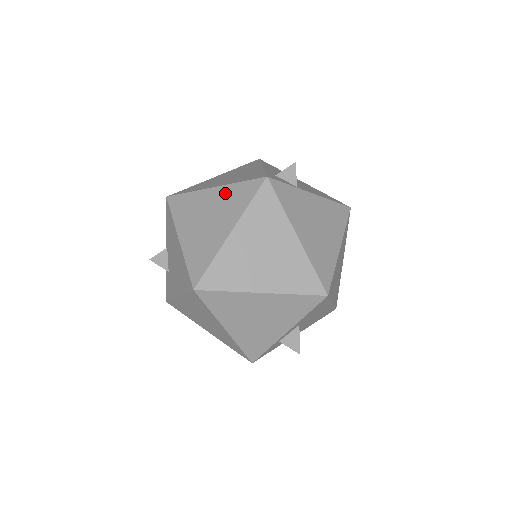
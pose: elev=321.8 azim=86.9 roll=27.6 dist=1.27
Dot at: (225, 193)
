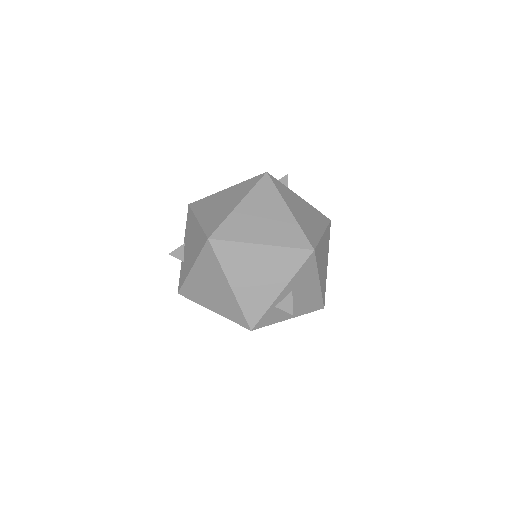
Dot at: (235, 188)
